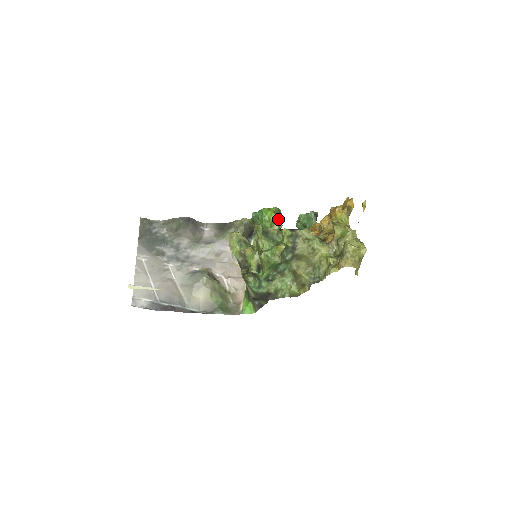
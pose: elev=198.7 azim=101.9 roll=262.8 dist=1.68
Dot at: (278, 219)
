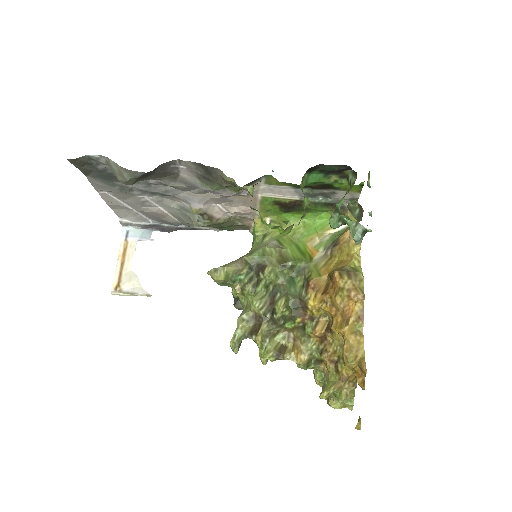
Dot at: occluded
